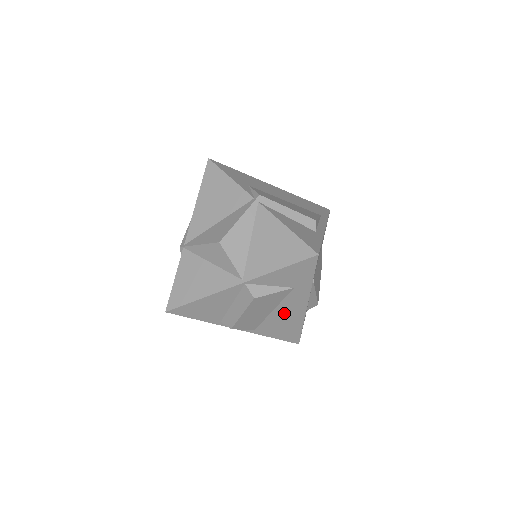
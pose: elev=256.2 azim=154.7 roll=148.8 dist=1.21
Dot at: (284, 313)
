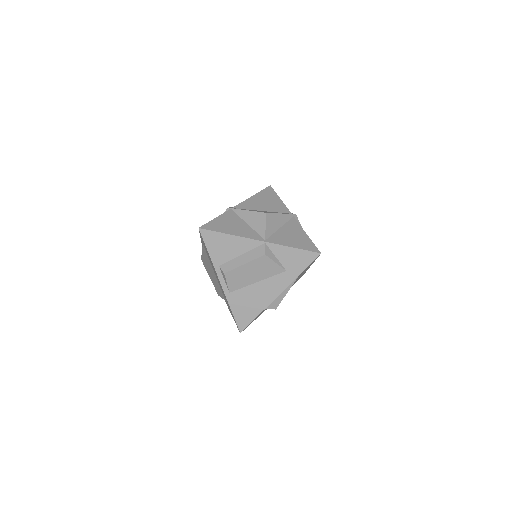
Dot at: (261, 291)
